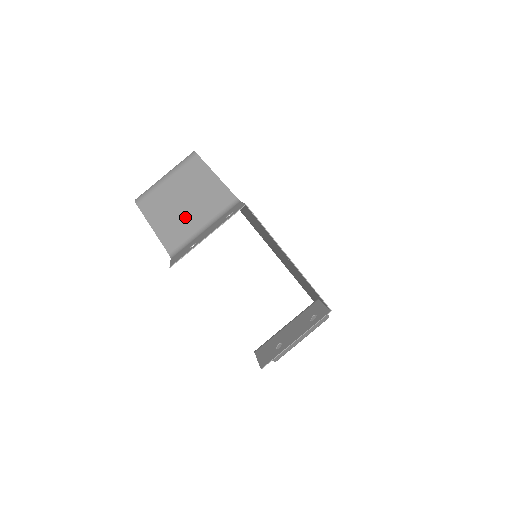
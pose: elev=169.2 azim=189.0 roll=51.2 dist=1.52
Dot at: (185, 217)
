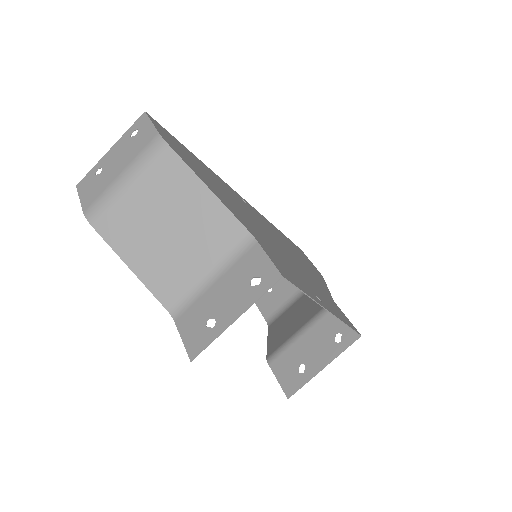
Dot at: (177, 256)
